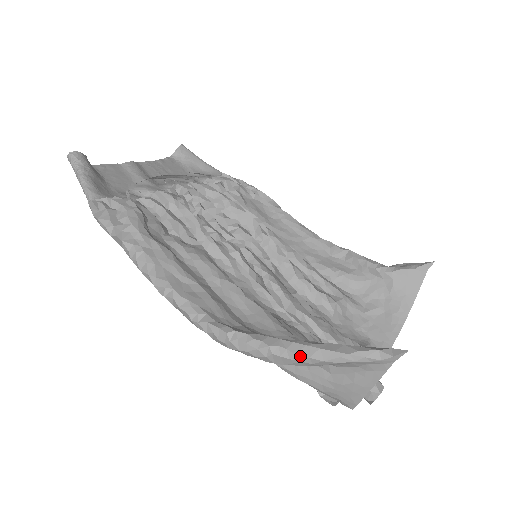
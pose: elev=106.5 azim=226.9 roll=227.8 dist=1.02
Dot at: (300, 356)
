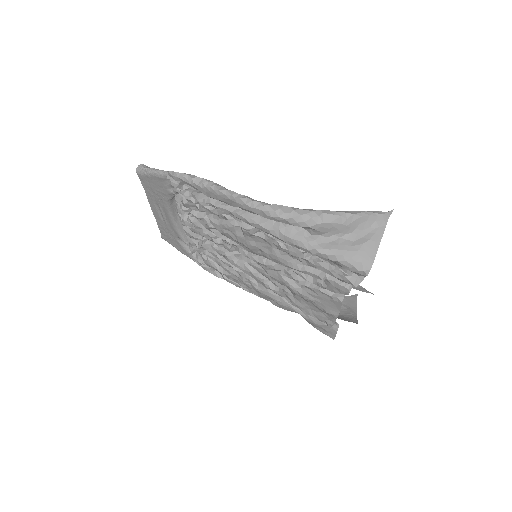
Dot at: (340, 212)
